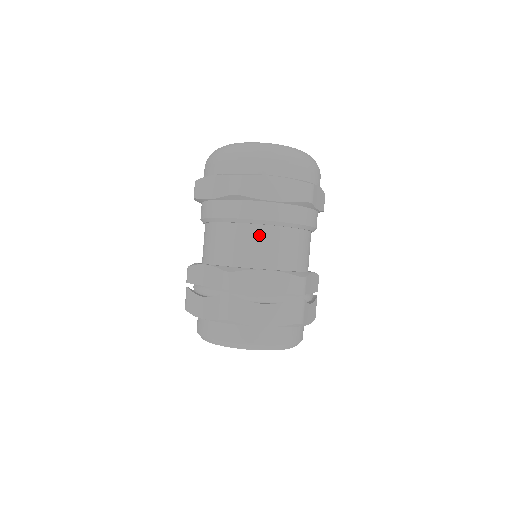
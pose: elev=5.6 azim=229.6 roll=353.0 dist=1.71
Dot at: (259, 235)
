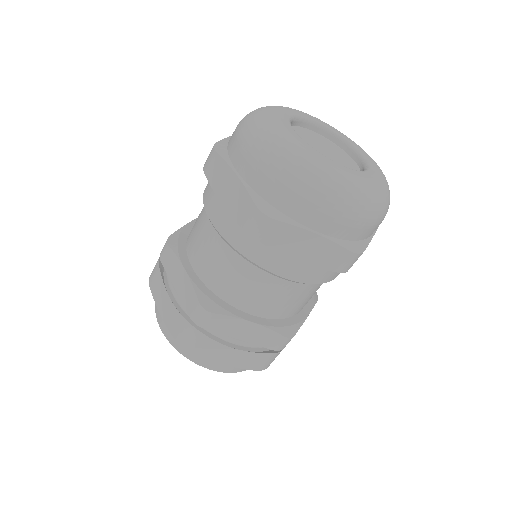
Dot at: (261, 281)
